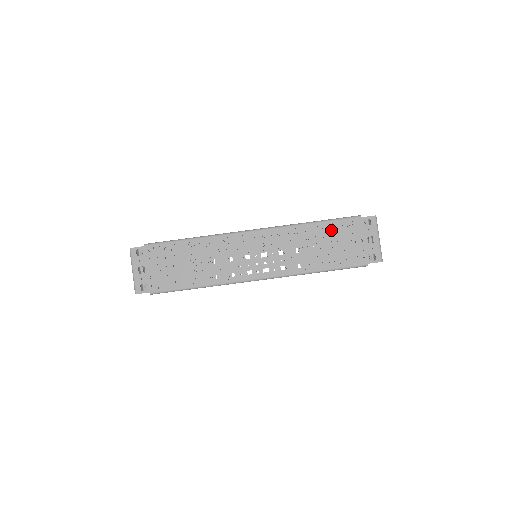
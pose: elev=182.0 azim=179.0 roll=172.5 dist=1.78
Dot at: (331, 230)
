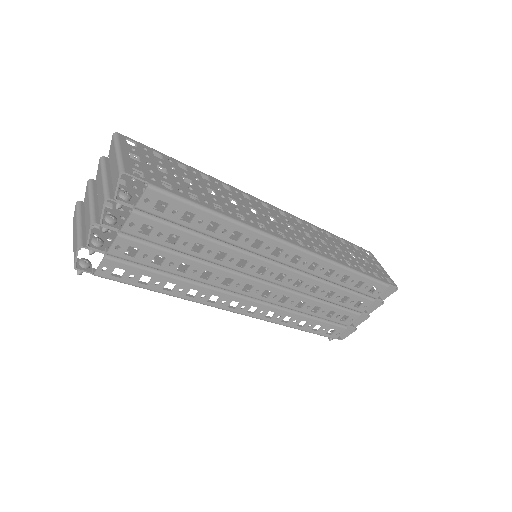
Dot at: occluded
